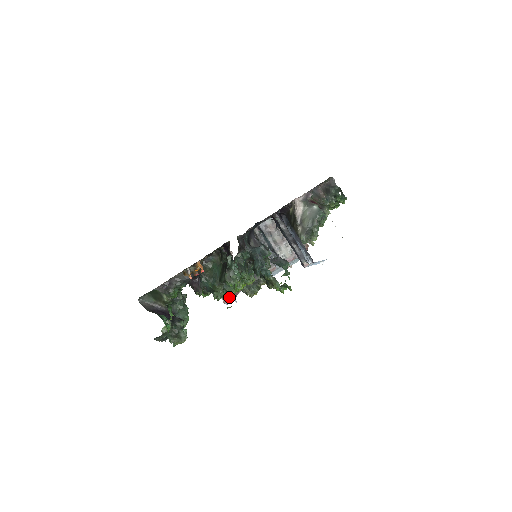
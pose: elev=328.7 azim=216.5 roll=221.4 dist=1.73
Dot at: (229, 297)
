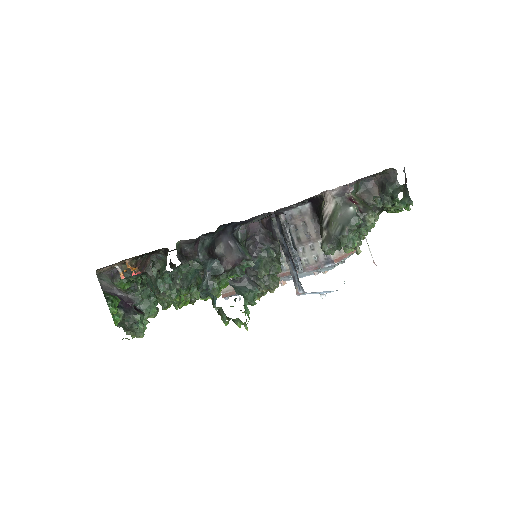
Dot at: (193, 304)
